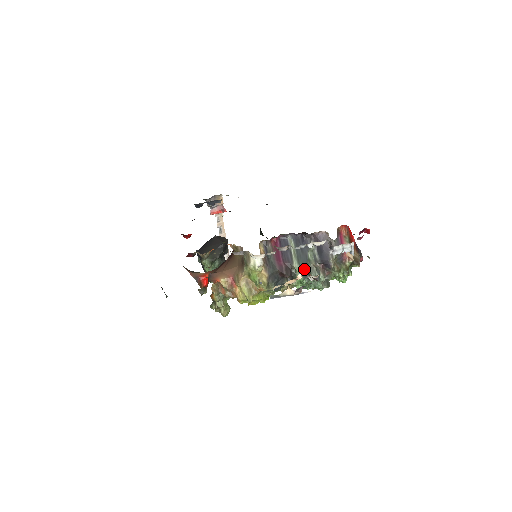
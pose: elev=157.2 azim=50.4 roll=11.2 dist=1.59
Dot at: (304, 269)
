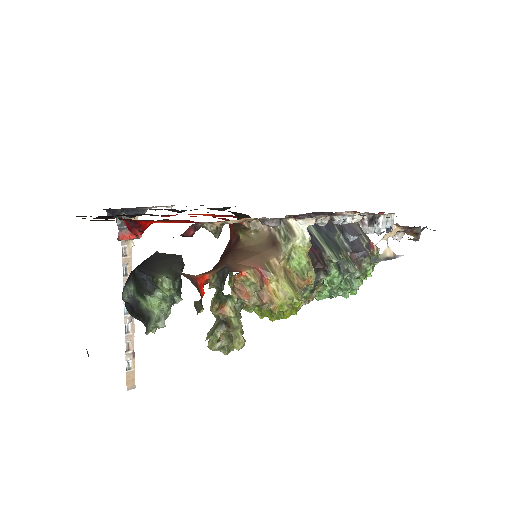
Dot at: occluded
